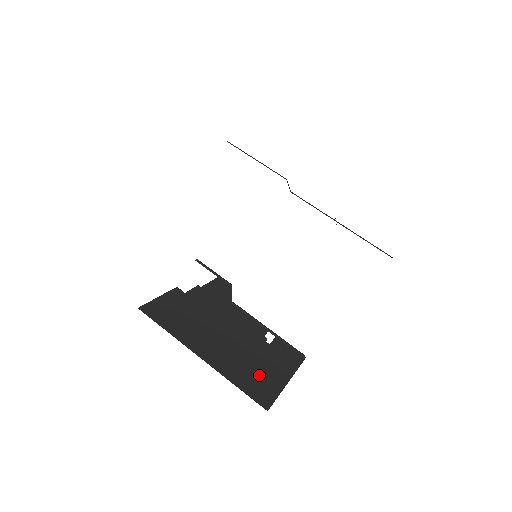
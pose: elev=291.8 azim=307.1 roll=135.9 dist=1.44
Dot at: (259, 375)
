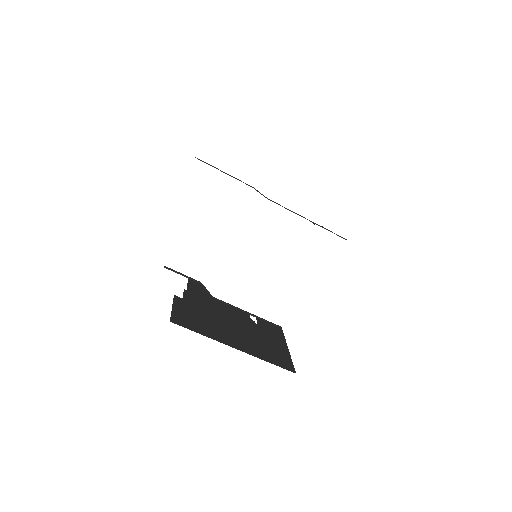
Dot at: (272, 350)
